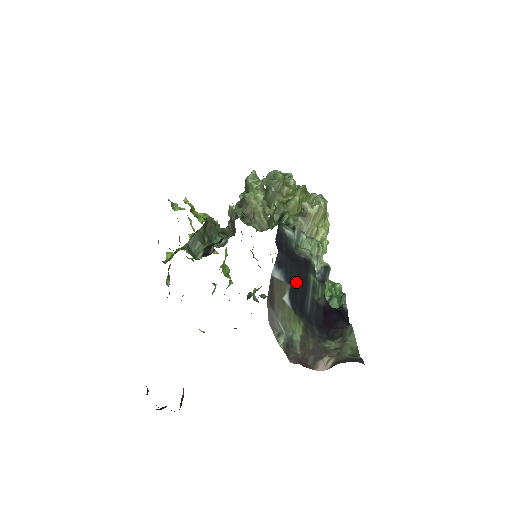
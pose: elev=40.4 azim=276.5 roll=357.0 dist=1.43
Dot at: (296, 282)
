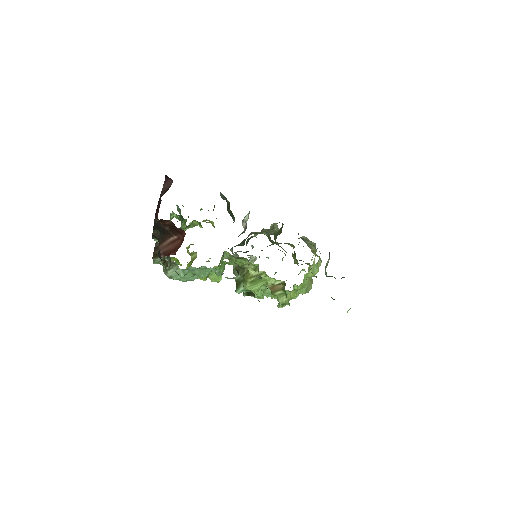
Dot at: occluded
